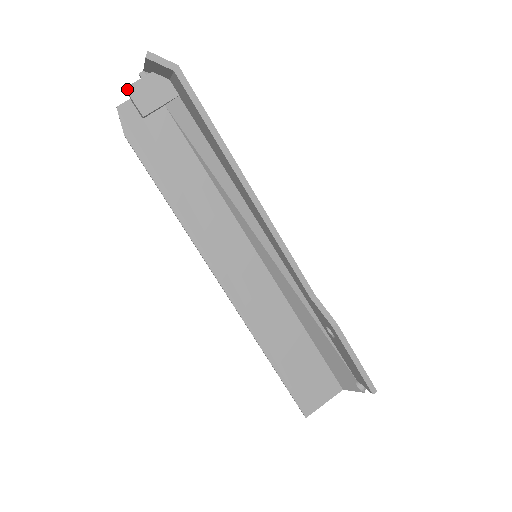
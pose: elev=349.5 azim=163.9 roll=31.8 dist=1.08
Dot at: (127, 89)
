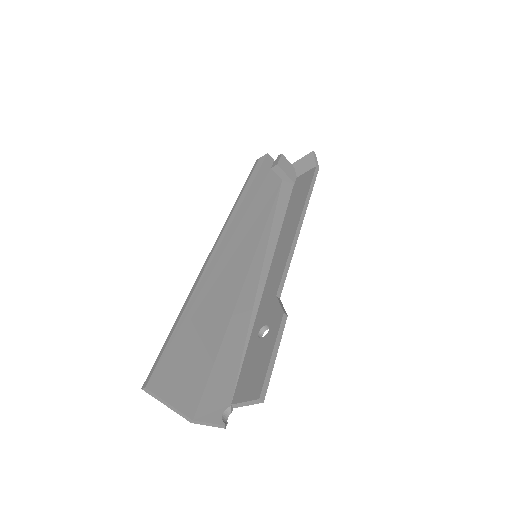
Dot at: (282, 155)
